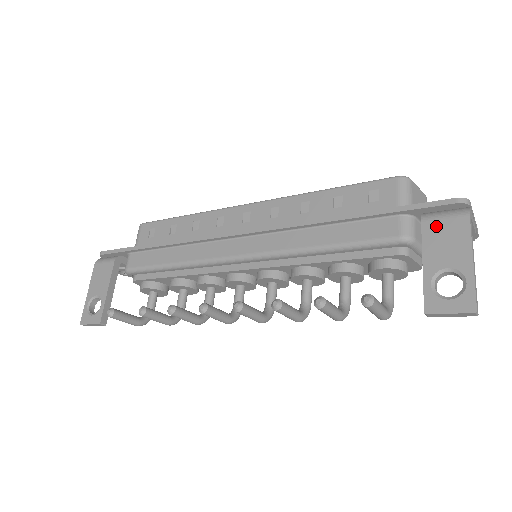
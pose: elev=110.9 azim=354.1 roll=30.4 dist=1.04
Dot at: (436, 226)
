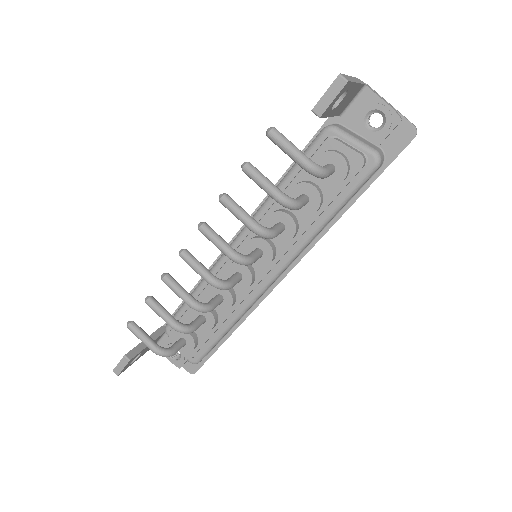
Dot at: occluded
